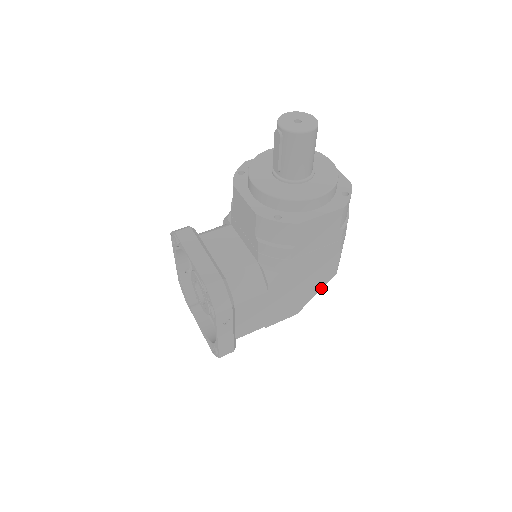
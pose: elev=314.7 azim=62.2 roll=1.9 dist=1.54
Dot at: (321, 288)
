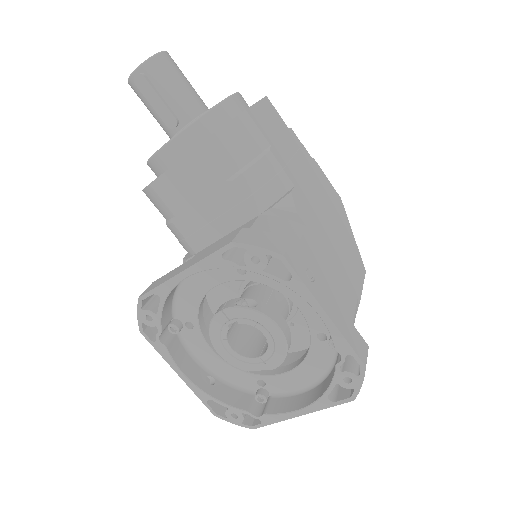
Dot at: (348, 223)
